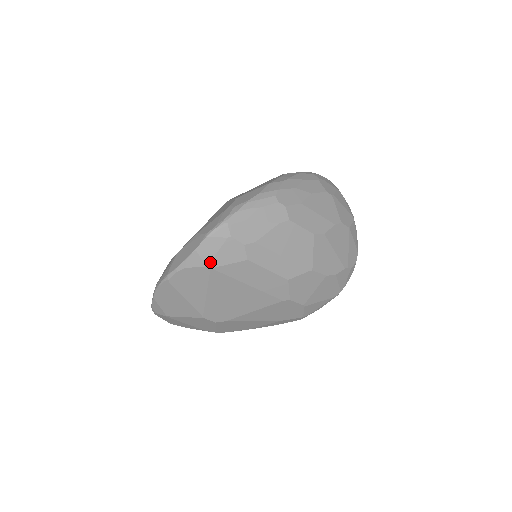
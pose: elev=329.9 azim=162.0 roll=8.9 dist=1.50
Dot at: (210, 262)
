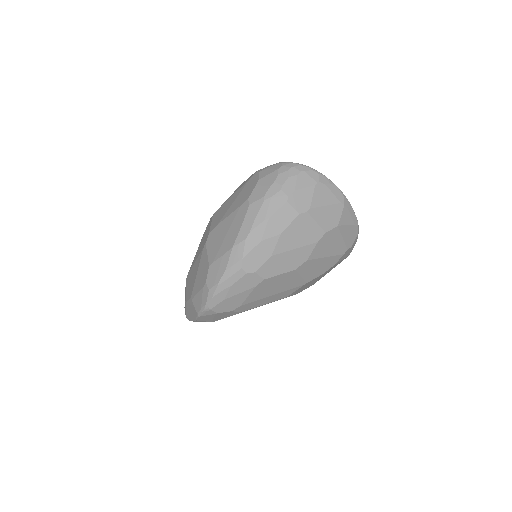
Dot at: (212, 321)
